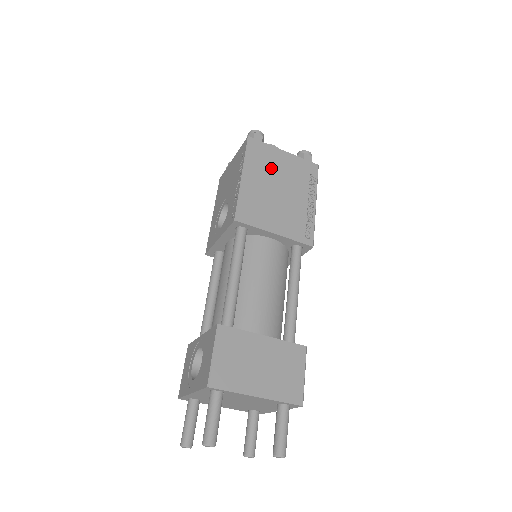
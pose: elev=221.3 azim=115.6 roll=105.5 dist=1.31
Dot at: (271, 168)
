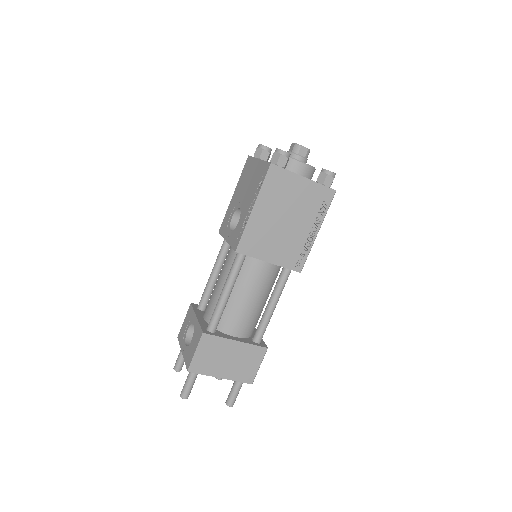
Dot at: (285, 198)
